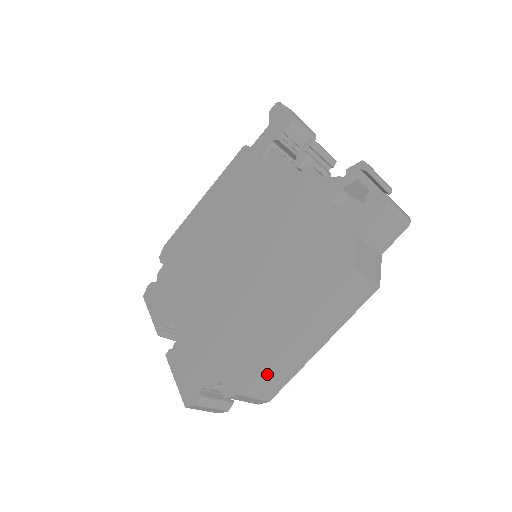
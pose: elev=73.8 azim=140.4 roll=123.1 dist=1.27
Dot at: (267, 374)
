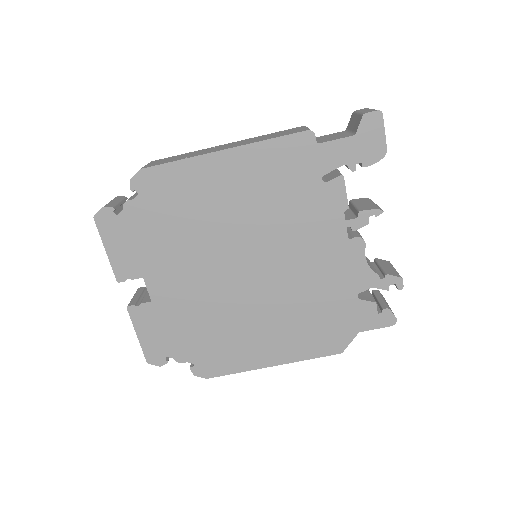
Dot at: occluded
